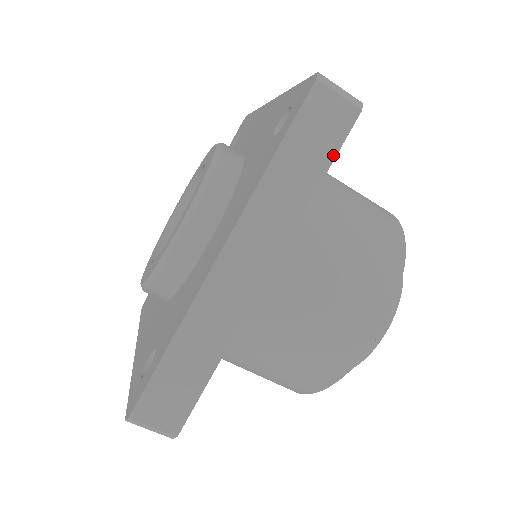
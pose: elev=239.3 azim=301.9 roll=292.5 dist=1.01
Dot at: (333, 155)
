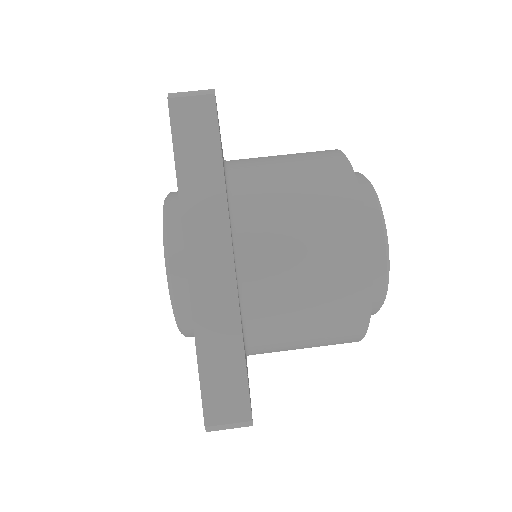
Dot at: occluded
